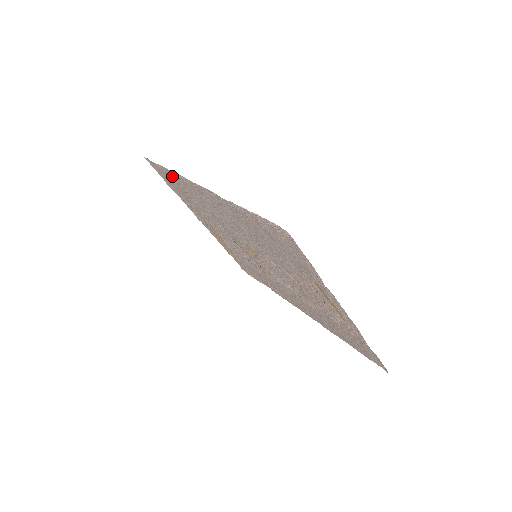
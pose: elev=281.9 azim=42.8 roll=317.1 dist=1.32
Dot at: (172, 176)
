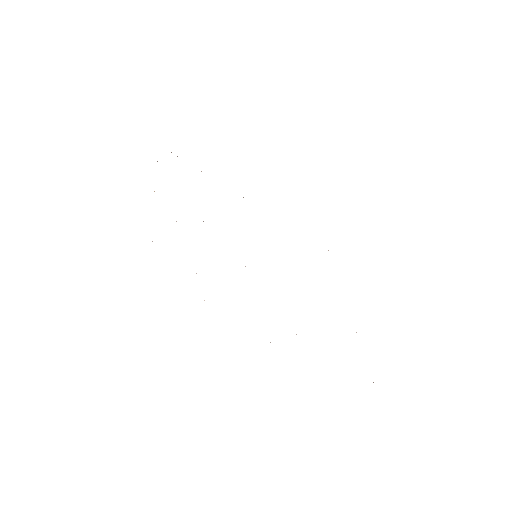
Dot at: occluded
